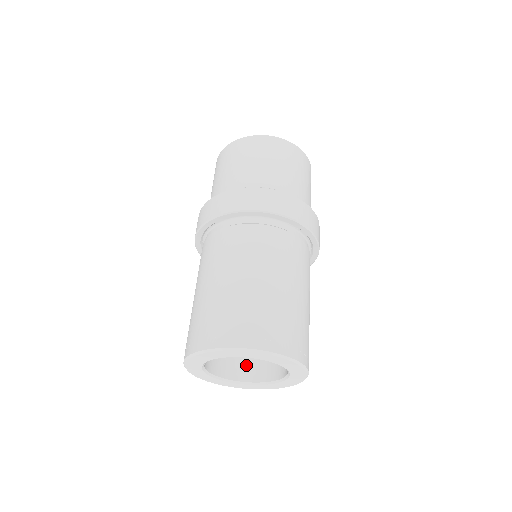
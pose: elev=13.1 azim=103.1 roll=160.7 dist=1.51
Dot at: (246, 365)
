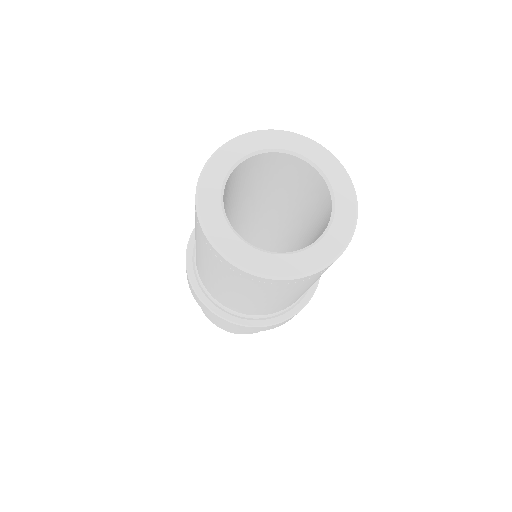
Dot at: occluded
